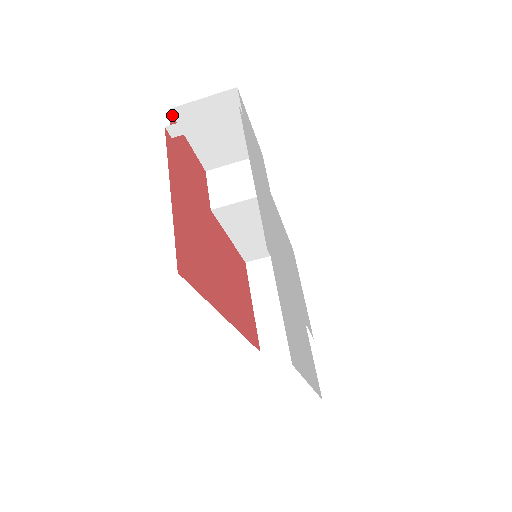
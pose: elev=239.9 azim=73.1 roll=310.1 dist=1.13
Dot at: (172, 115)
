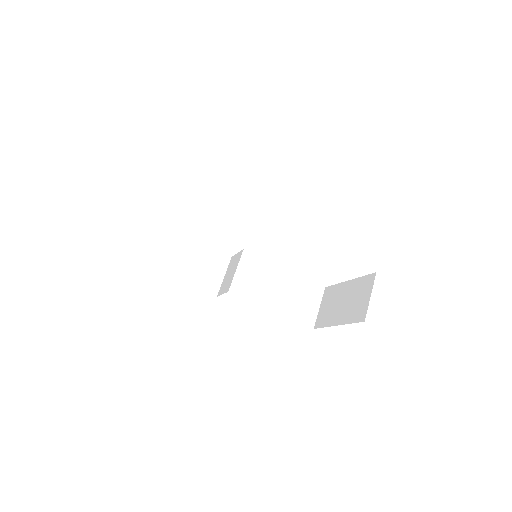
Dot at: occluded
